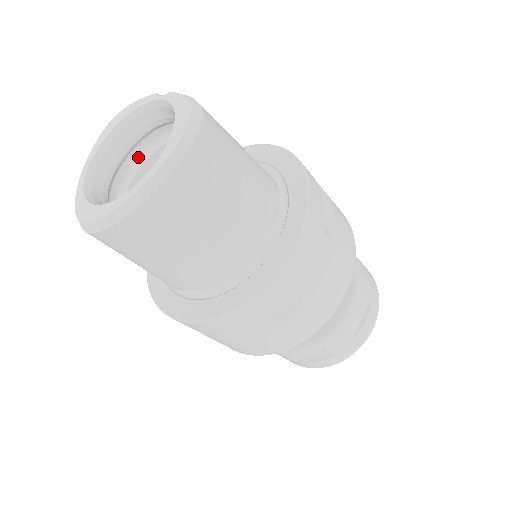
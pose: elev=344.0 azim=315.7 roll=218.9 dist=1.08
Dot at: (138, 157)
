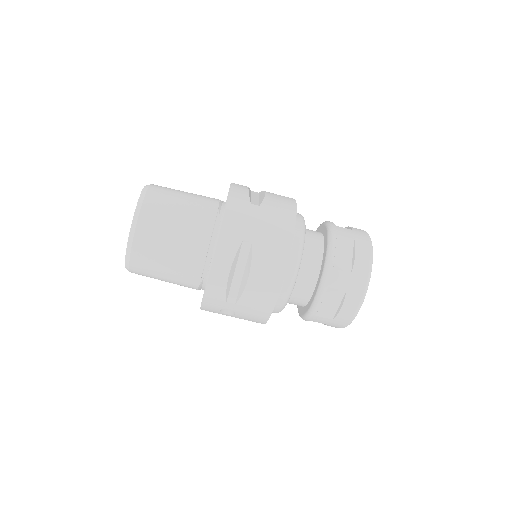
Dot at: occluded
